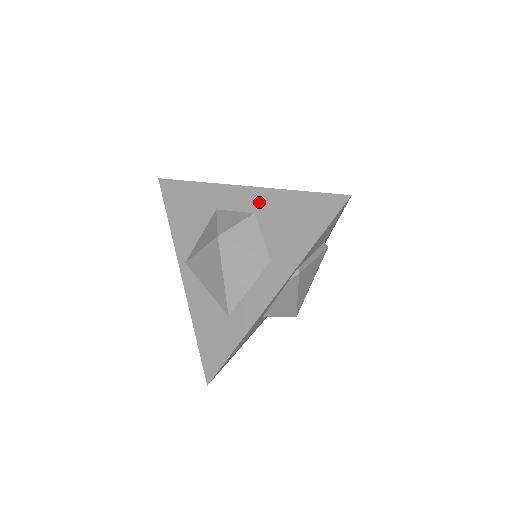
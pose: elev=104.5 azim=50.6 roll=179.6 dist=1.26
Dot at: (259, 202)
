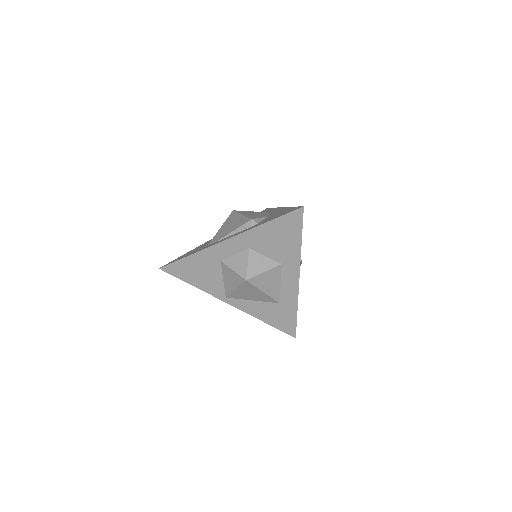
Dot at: (247, 241)
